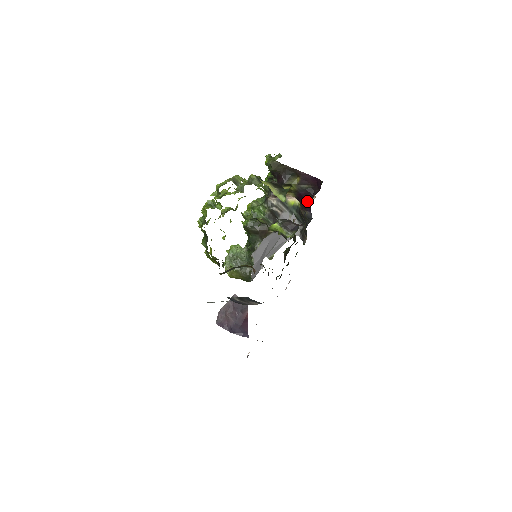
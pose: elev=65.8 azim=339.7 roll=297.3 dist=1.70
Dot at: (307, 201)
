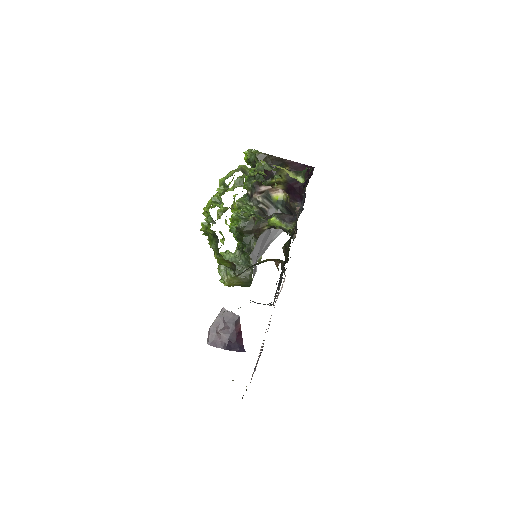
Dot at: (297, 191)
